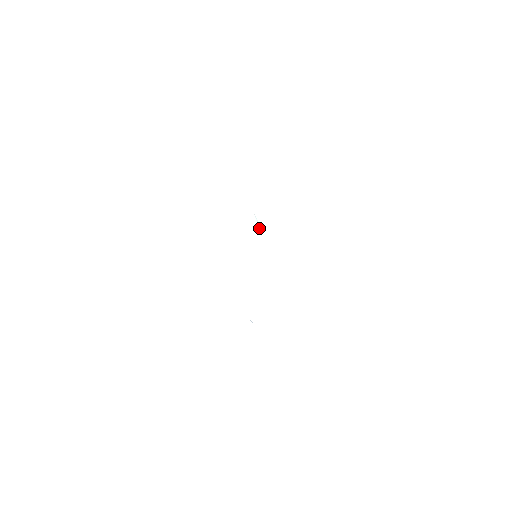
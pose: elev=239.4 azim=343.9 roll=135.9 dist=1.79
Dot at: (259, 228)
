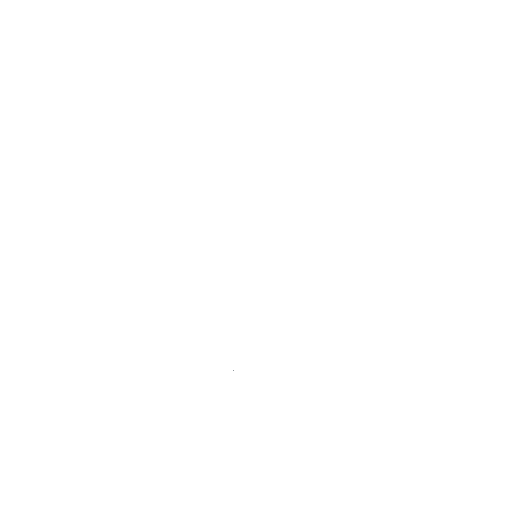
Dot at: occluded
